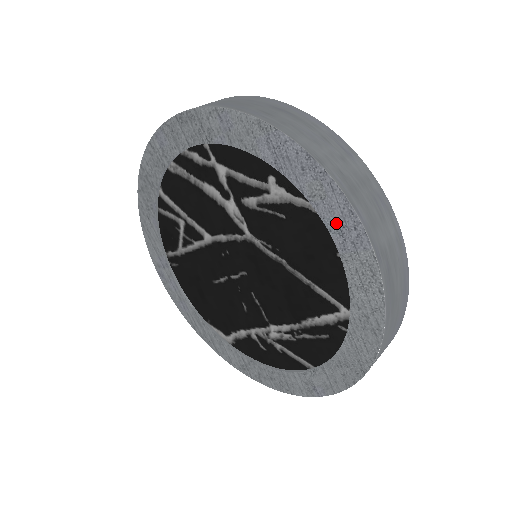
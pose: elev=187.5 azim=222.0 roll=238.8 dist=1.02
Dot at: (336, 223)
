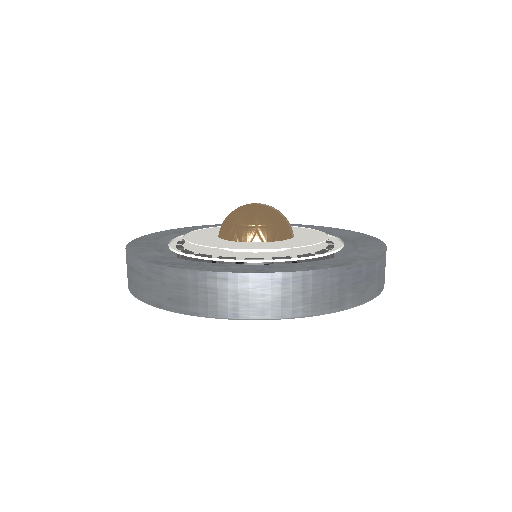
Dot at: occluded
